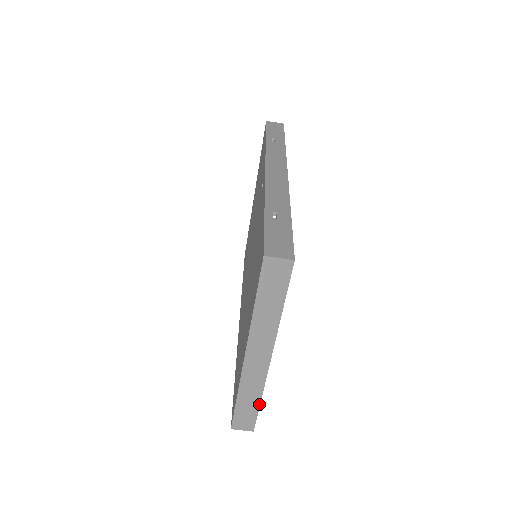
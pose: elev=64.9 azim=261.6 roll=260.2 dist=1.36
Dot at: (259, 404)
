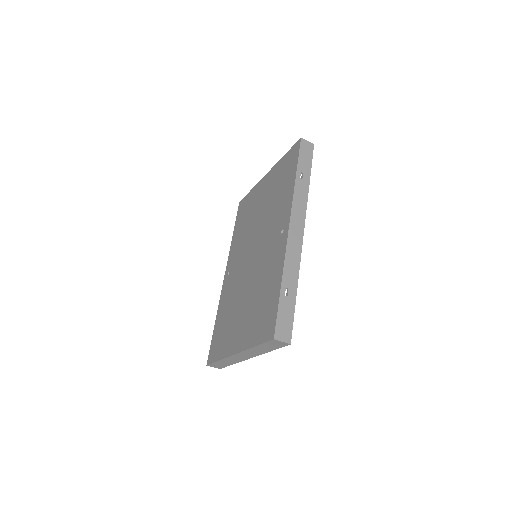
Dot at: occluded
